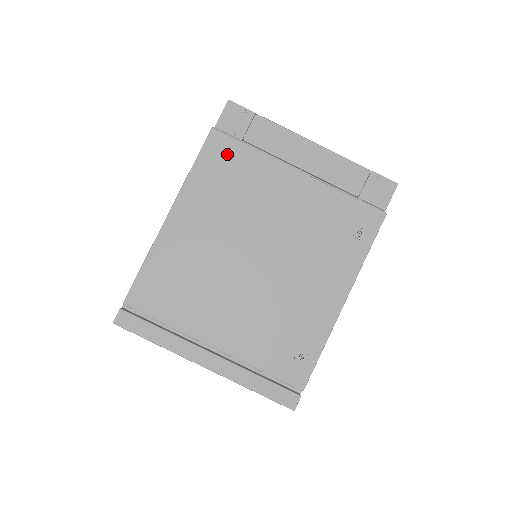
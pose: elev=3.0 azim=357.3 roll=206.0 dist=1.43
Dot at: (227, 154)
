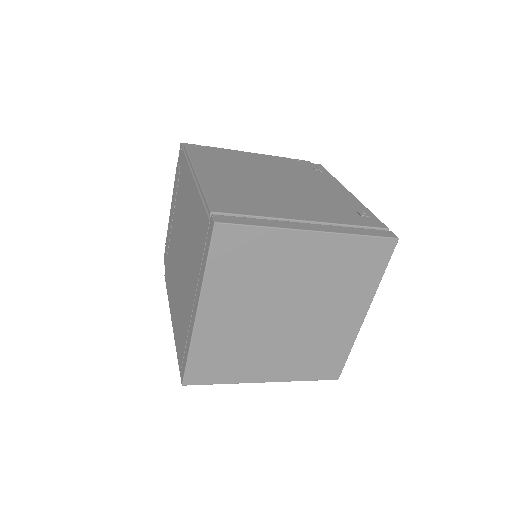
Dot at: (206, 152)
